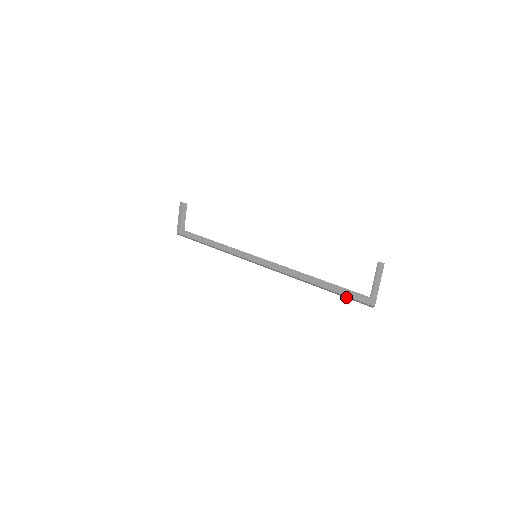
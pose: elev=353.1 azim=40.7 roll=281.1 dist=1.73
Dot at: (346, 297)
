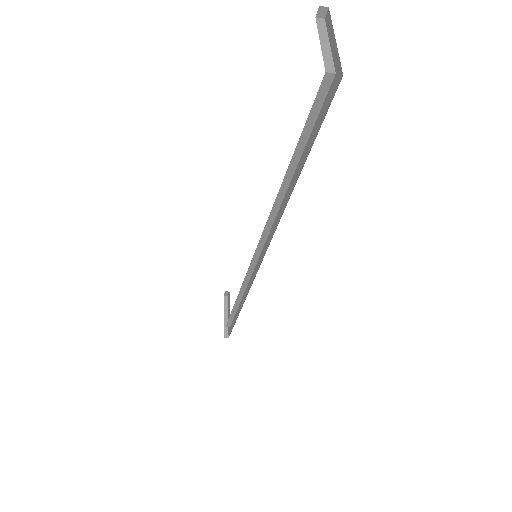
Dot at: occluded
